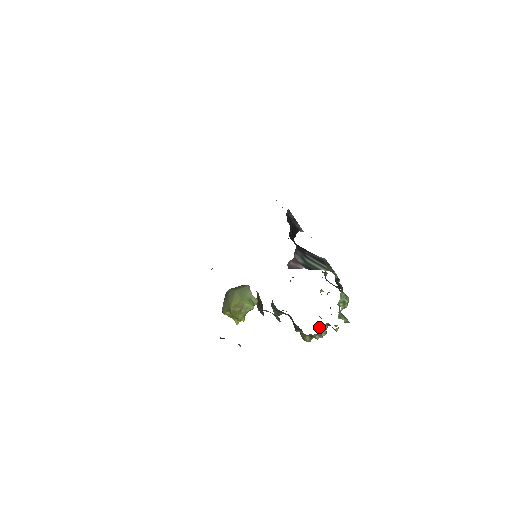
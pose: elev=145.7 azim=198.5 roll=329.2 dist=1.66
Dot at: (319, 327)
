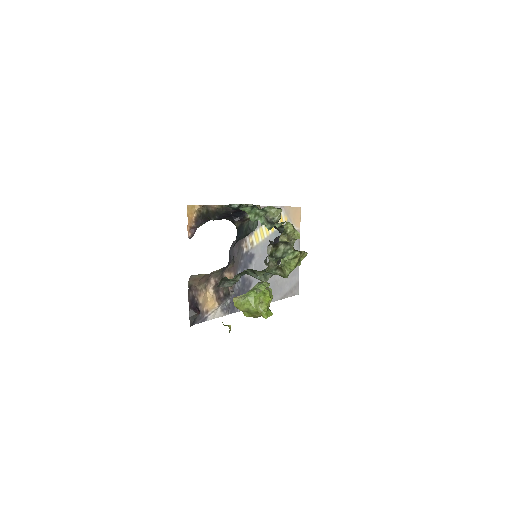
Dot at: (282, 254)
